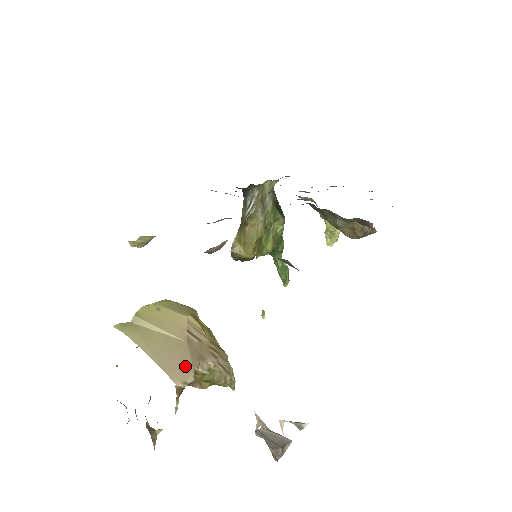
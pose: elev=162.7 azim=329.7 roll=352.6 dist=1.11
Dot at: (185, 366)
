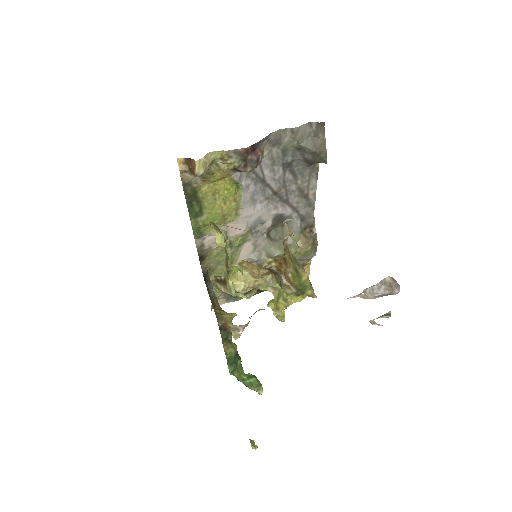
Dot at: occluded
